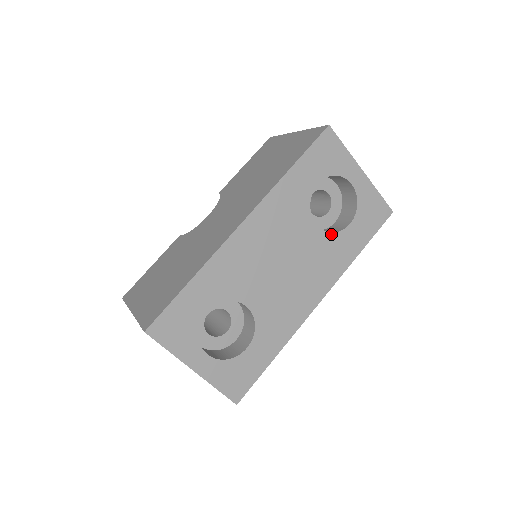
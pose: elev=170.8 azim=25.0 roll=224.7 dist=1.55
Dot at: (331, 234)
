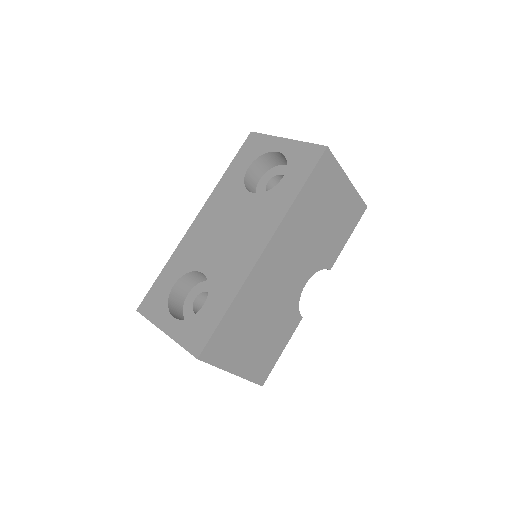
Dot at: (266, 193)
